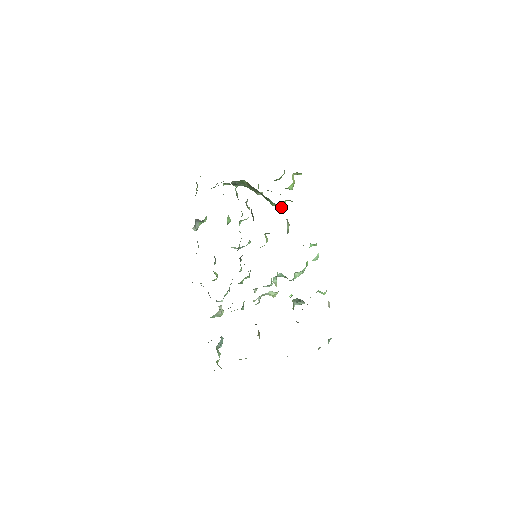
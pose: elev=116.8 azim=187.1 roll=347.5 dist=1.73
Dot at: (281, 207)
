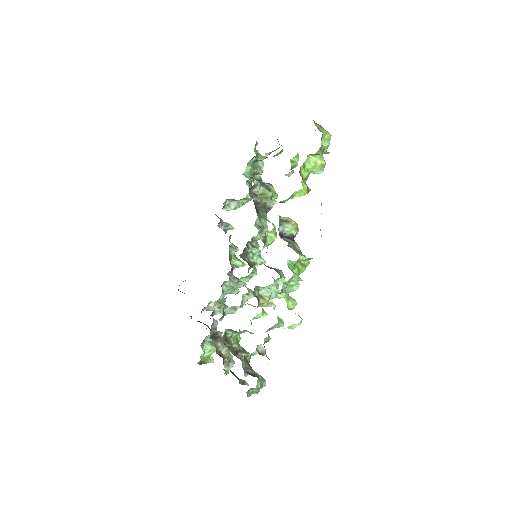
Dot at: (283, 202)
